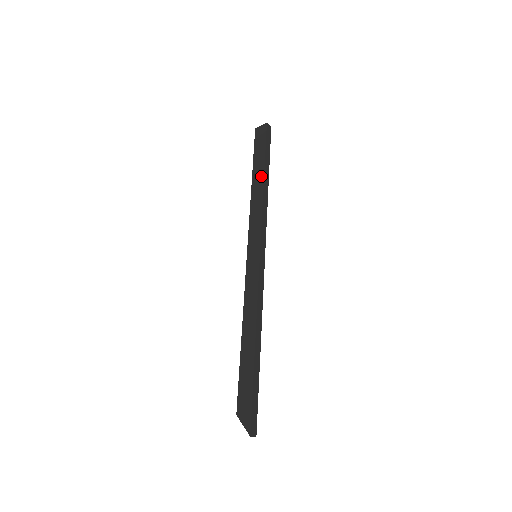
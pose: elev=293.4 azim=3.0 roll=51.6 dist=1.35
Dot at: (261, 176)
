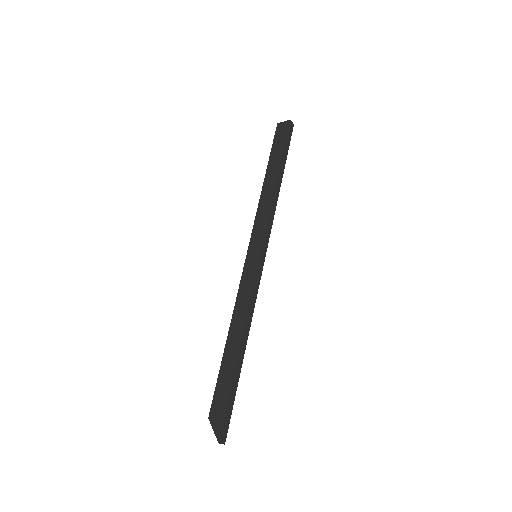
Dot at: (275, 174)
